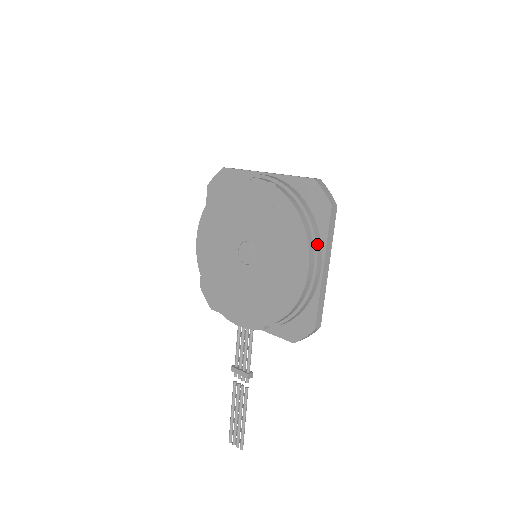
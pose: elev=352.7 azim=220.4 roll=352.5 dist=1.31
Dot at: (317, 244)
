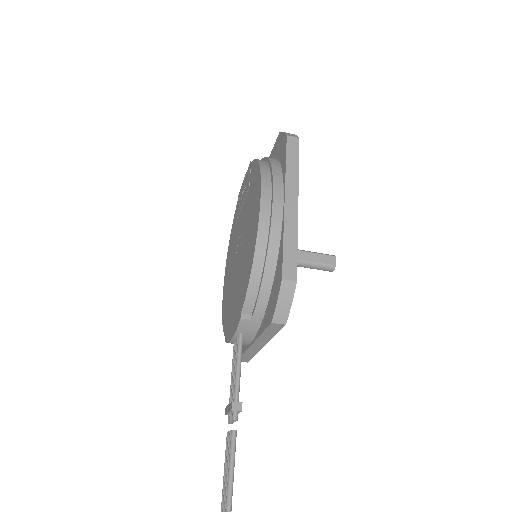
Dot at: (274, 177)
